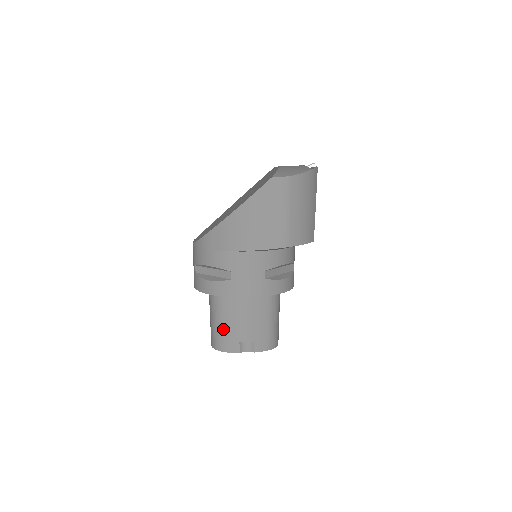
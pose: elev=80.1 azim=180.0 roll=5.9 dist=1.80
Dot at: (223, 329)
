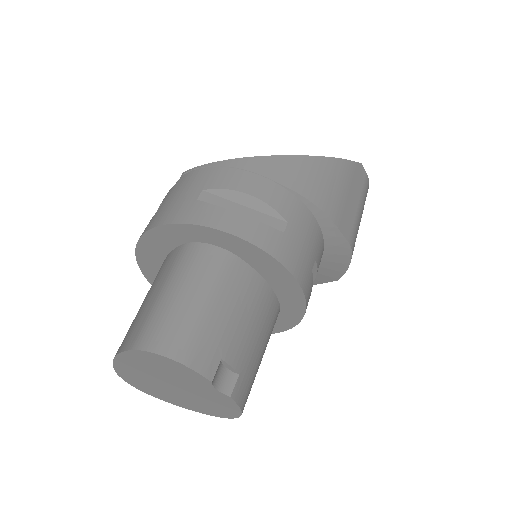
Dot at: (204, 317)
